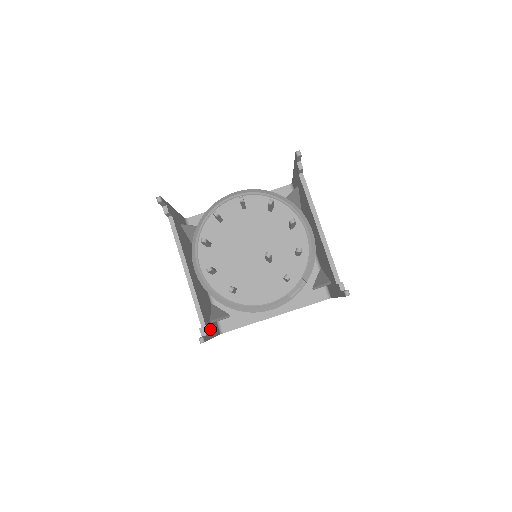
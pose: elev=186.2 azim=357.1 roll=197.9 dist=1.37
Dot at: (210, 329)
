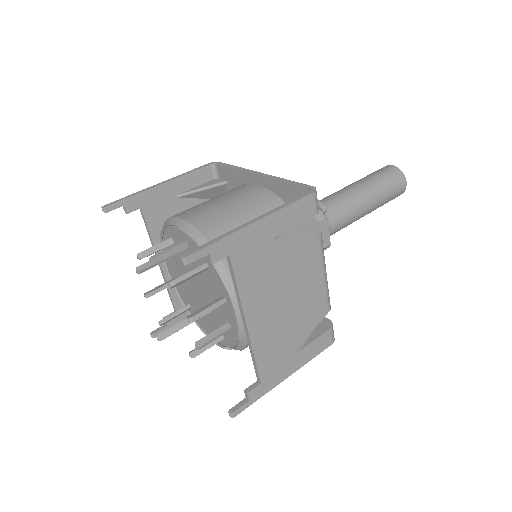
Dot at: occluded
